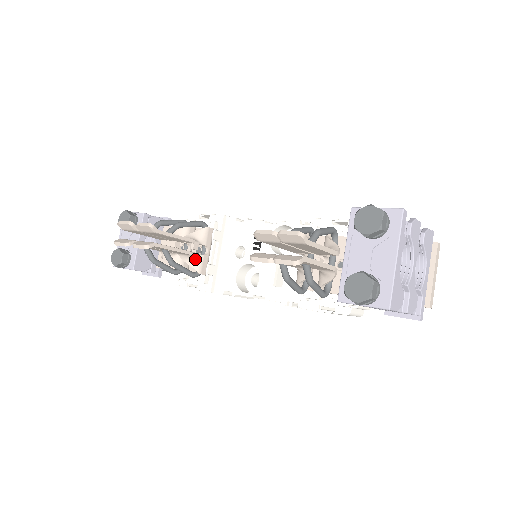
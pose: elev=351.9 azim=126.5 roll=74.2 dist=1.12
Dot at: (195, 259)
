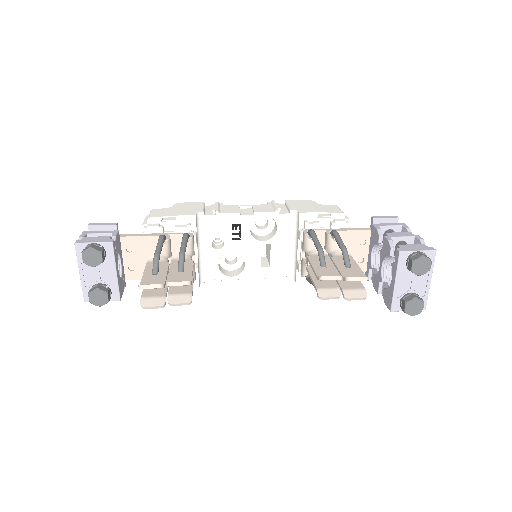
Dot at: occluded
